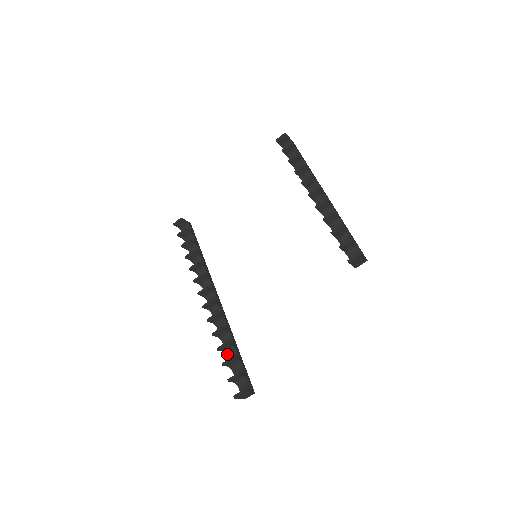
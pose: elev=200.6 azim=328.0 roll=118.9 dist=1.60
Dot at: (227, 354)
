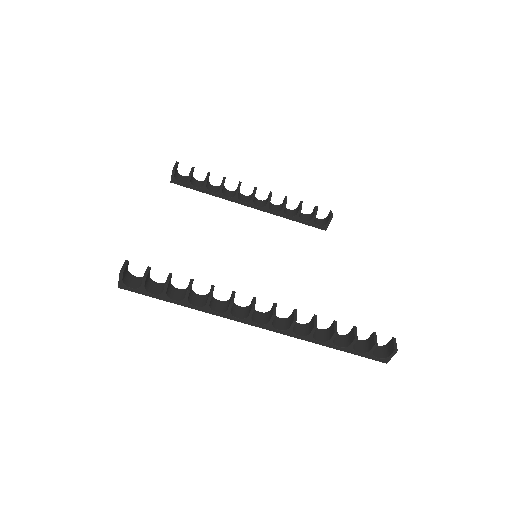
Dot at: (334, 343)
